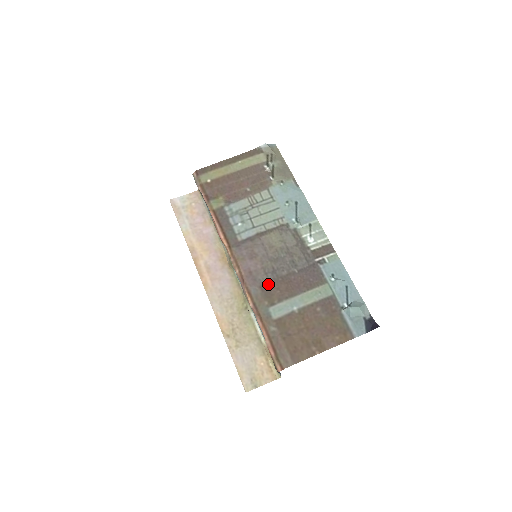
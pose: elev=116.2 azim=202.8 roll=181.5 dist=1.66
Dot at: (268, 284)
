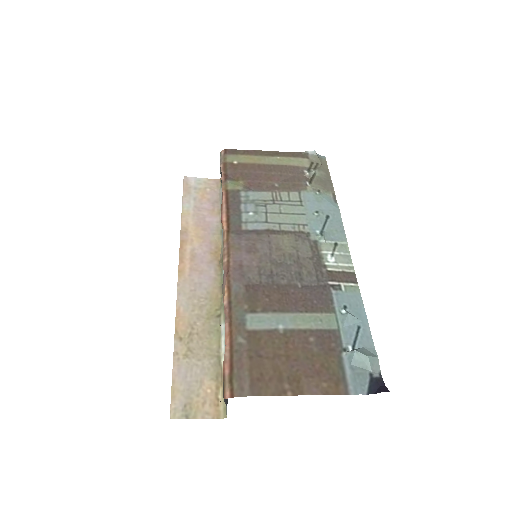
Dot at: (257, 286)
